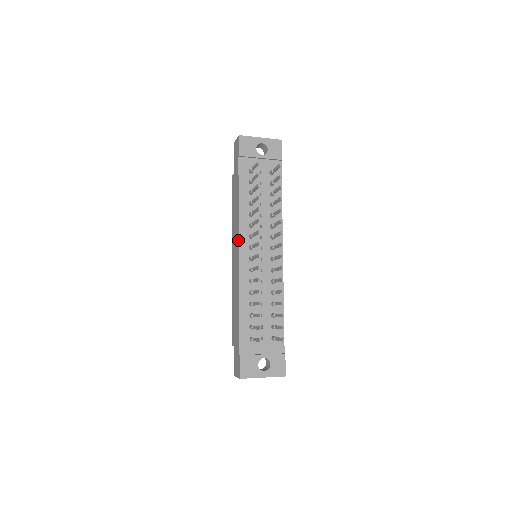
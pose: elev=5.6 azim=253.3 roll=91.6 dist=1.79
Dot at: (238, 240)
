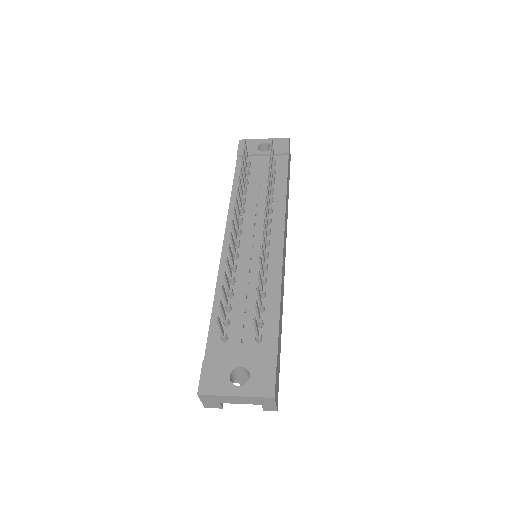
Dot at: (225, 229)
